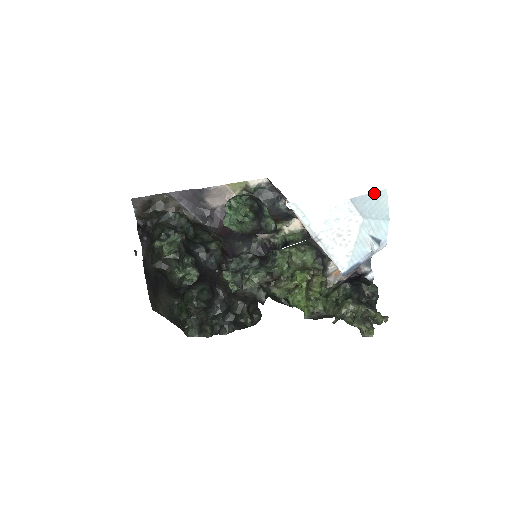
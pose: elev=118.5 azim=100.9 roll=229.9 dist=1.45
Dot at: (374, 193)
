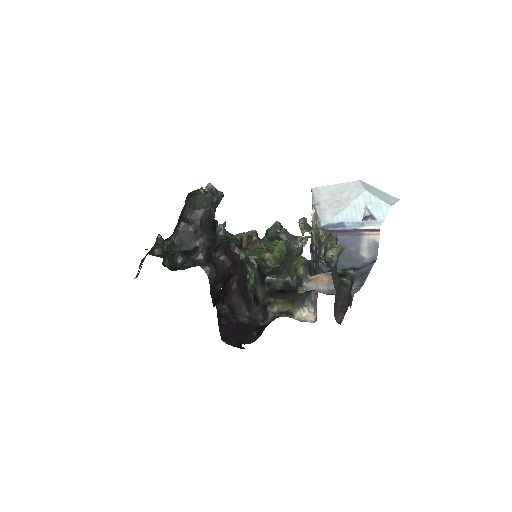
Dot at: (385, 193)
